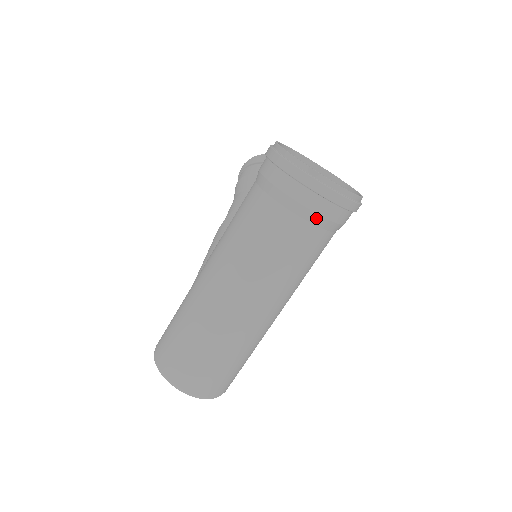
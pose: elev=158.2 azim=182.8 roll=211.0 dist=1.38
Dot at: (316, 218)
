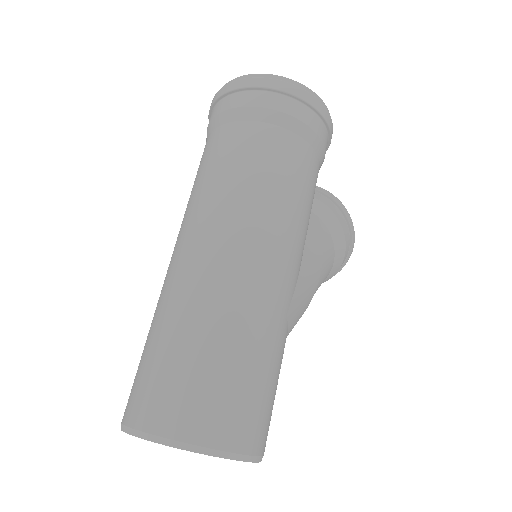
Dot at: (251, 112)
